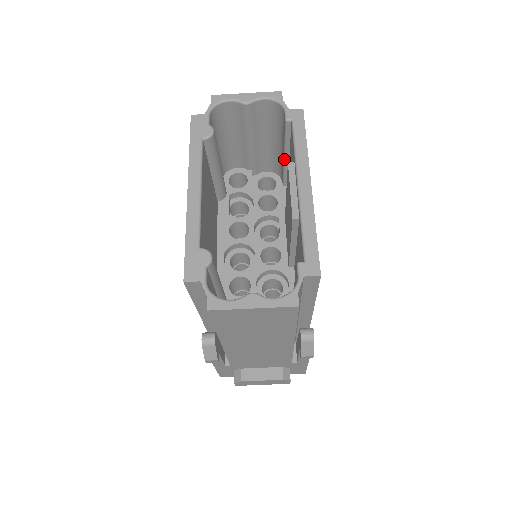
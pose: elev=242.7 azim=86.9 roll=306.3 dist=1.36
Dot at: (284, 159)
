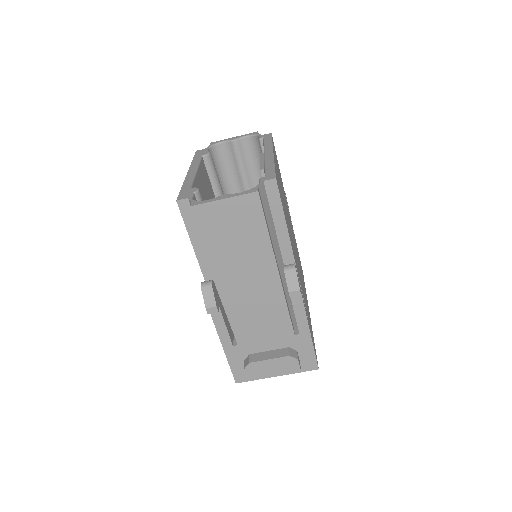
Dot at: occluded
